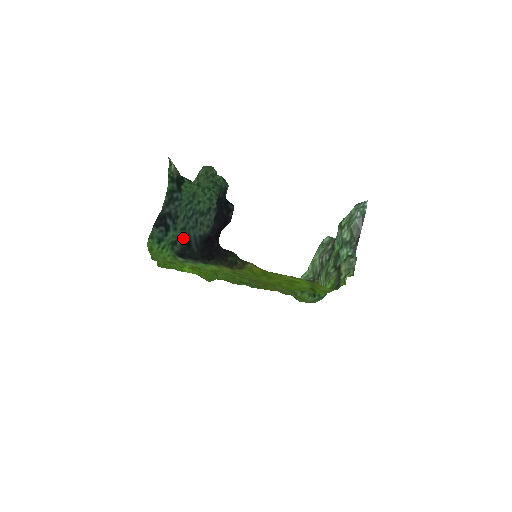
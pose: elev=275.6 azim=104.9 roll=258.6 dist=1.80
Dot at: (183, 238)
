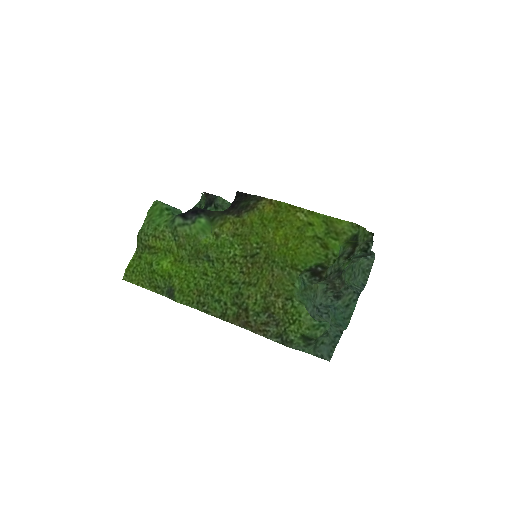
Dot at: occluded
